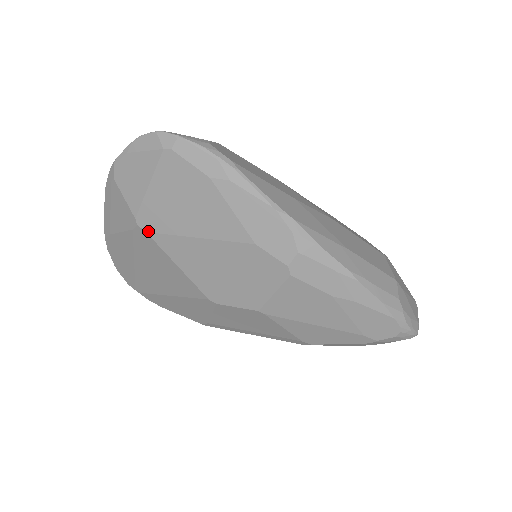
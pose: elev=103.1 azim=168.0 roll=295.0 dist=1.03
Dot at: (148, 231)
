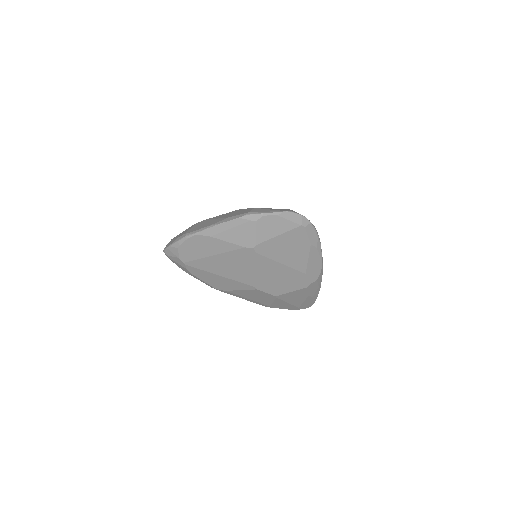
Dot at: (257, 253)
